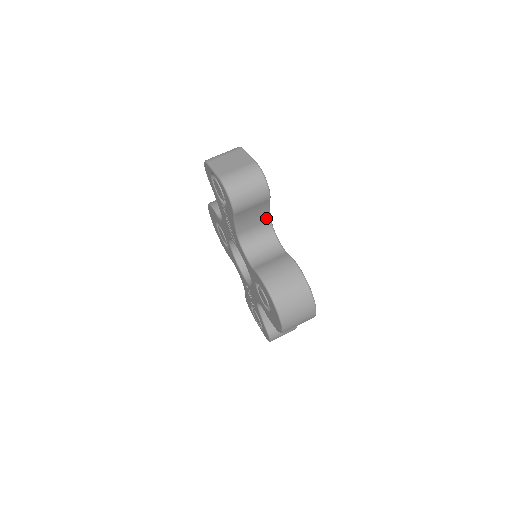
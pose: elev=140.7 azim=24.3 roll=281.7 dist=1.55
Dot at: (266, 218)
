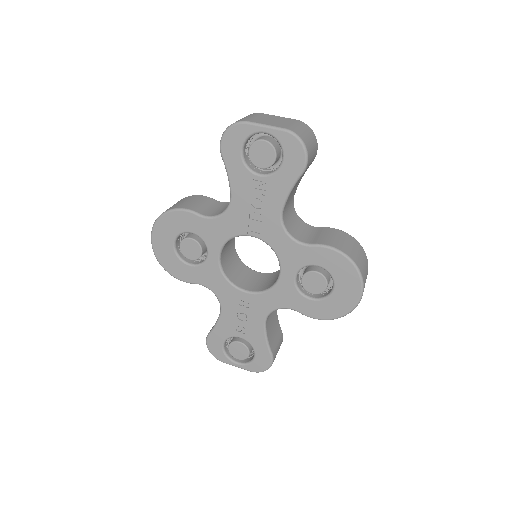
Dot at: (295, 192)
